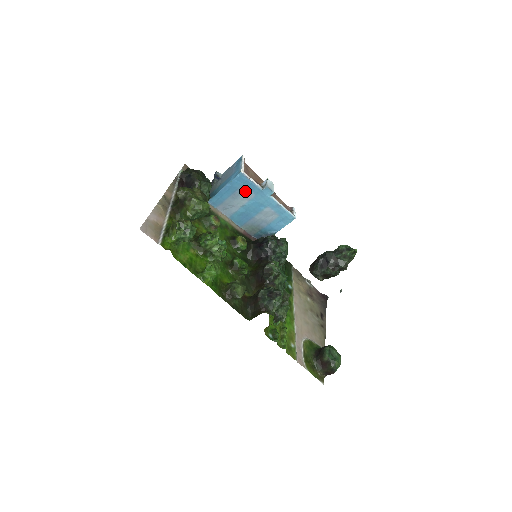
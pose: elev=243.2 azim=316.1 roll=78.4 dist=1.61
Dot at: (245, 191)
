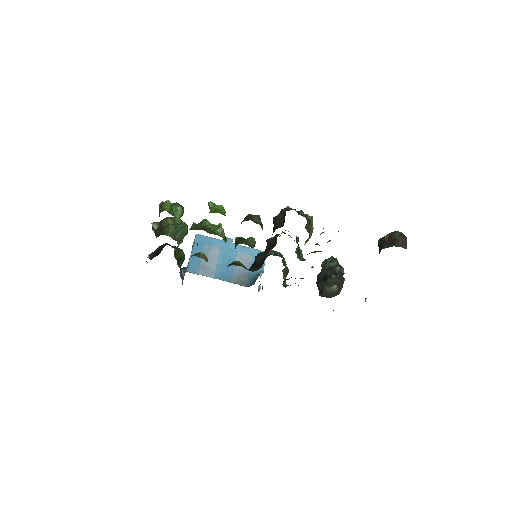
Dot at: (210, 248)
